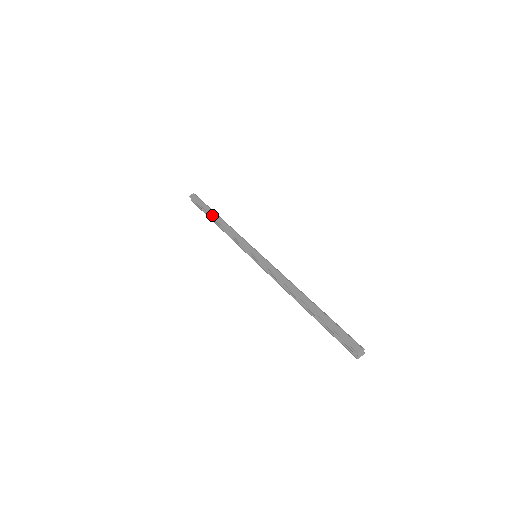
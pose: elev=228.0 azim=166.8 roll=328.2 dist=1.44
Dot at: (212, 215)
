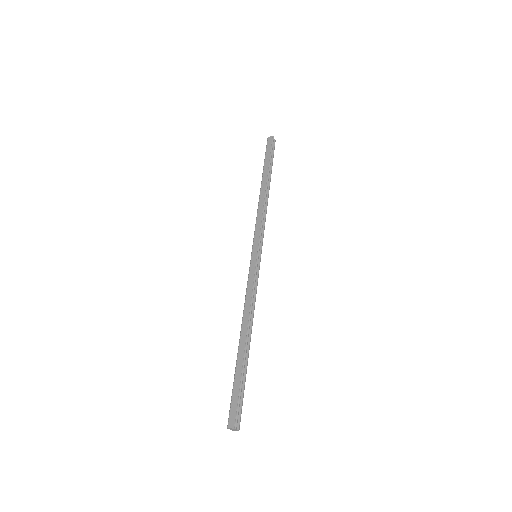
Dot at: (263, 178)
